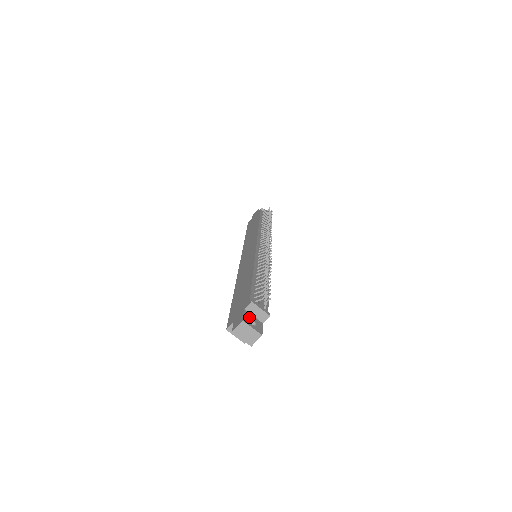
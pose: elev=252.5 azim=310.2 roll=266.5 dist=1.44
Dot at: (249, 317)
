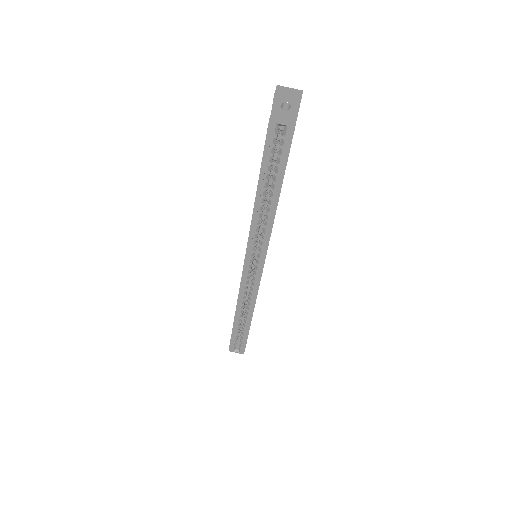
Dot at: occluded
